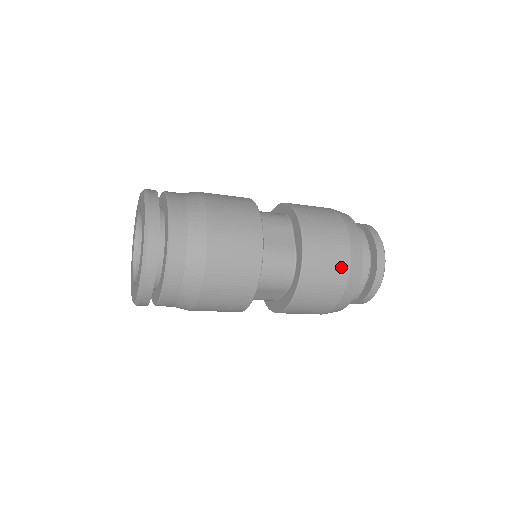
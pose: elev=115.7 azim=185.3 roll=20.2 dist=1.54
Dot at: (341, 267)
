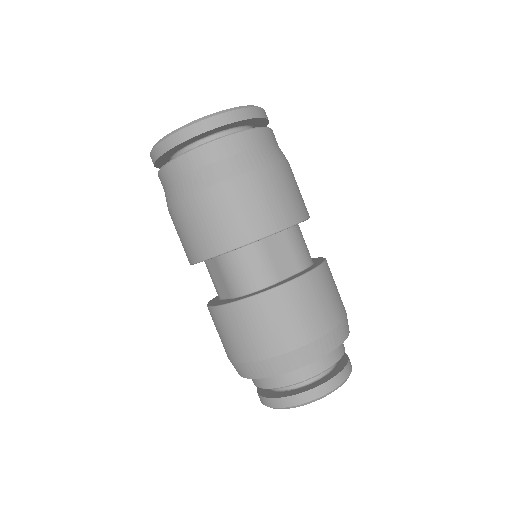
Dot at: (284, 340)
